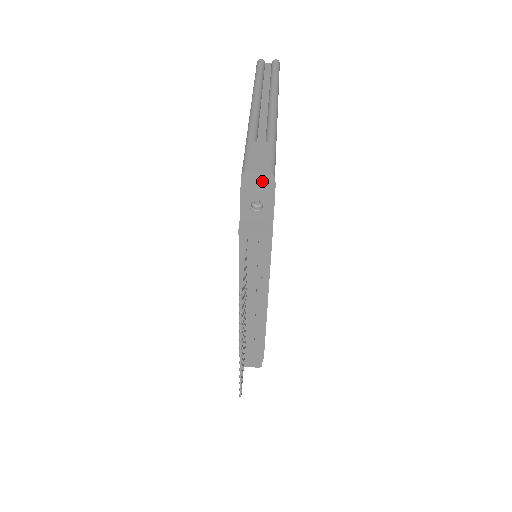
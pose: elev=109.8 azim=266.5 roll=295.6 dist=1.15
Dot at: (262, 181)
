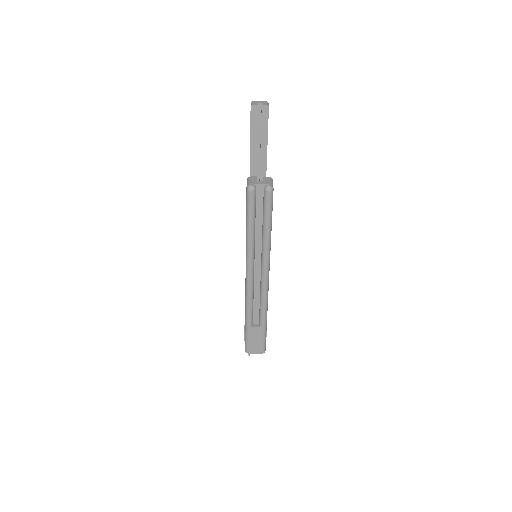
Dot at: occluded
